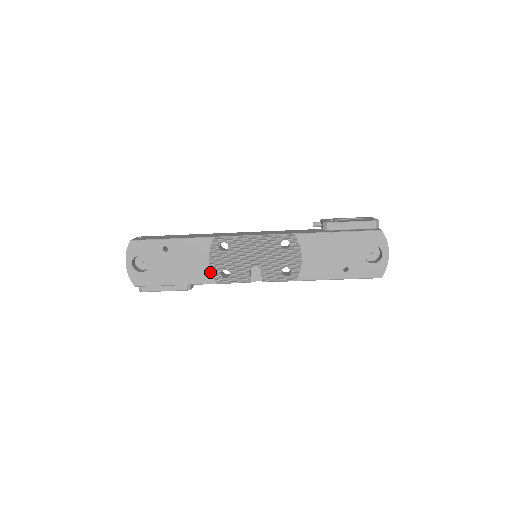
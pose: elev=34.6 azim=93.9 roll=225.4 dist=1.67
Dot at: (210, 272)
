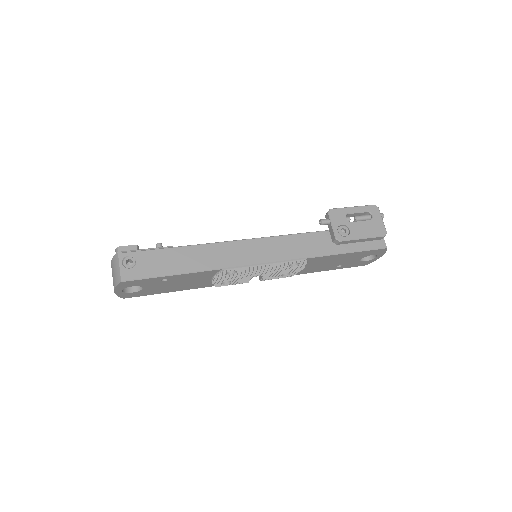
Dot at: (210, 283)
